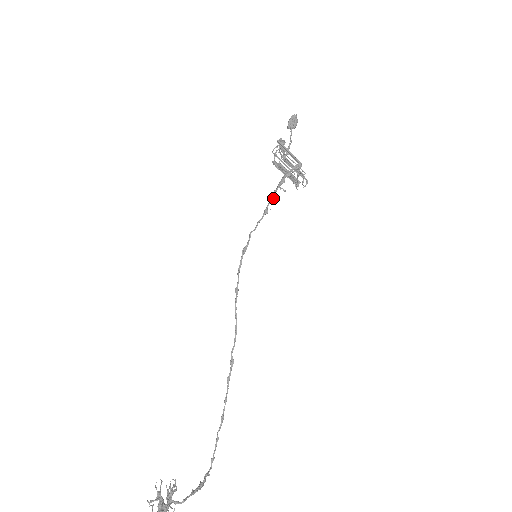
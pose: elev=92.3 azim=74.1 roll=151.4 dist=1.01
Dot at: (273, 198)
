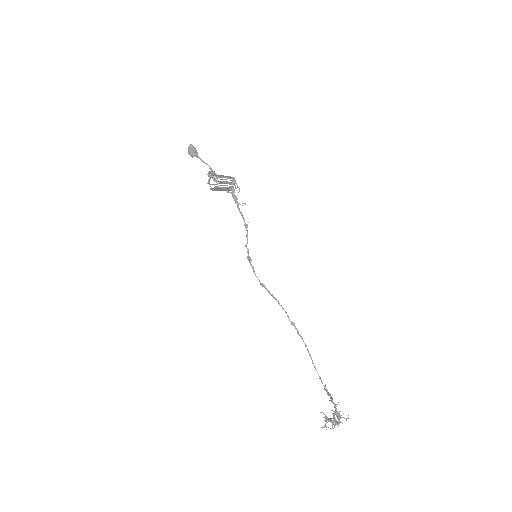
Dot at: (242, 214)
